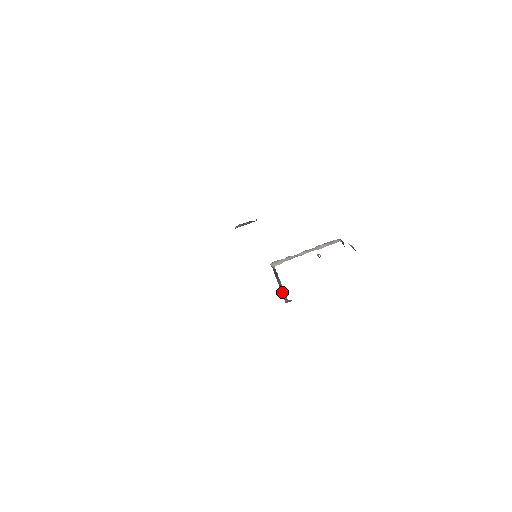
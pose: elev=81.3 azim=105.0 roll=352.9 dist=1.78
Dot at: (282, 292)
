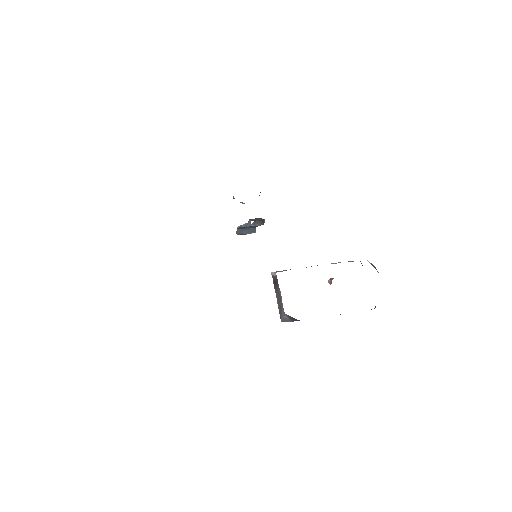
Dot at: (279, 306)
